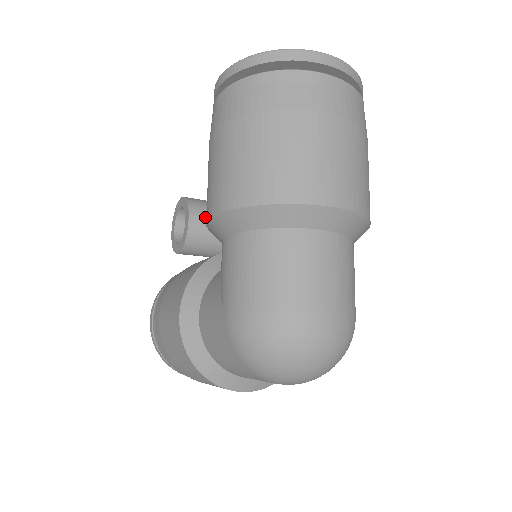
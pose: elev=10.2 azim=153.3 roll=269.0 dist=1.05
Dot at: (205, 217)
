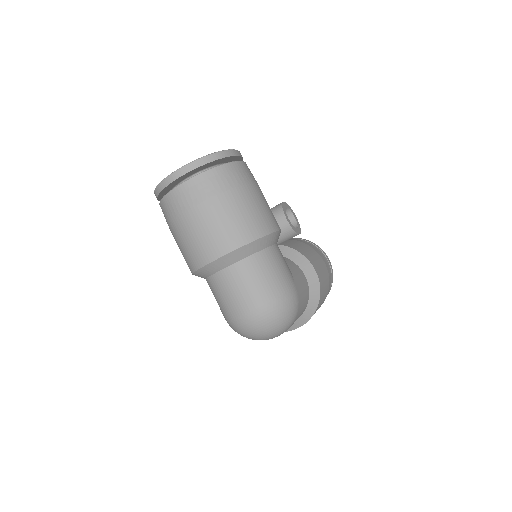
Dot at: occluded
